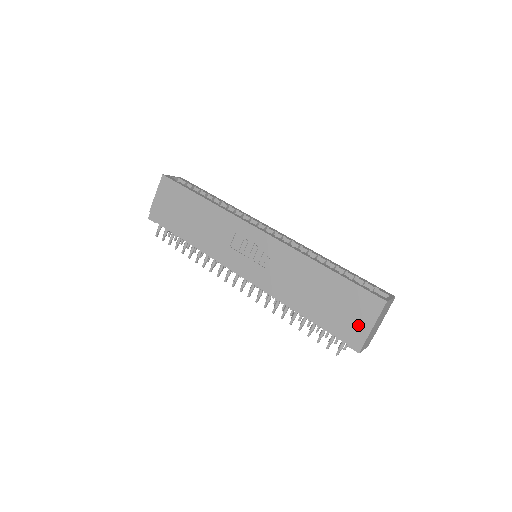
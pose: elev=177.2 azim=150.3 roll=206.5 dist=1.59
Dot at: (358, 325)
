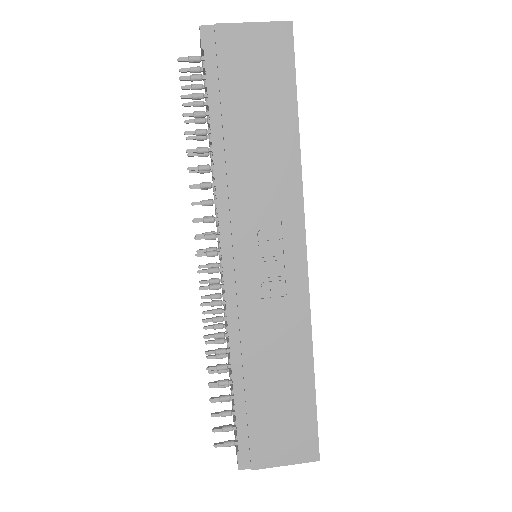
Dot at: (272, 450)
